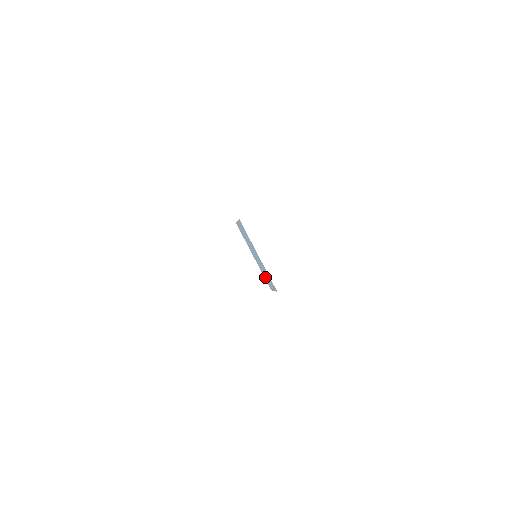
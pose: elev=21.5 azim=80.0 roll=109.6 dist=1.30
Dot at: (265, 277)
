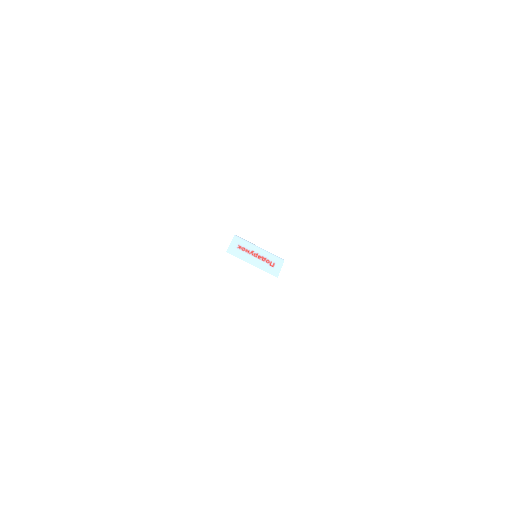
Dot at: (273, 259)
